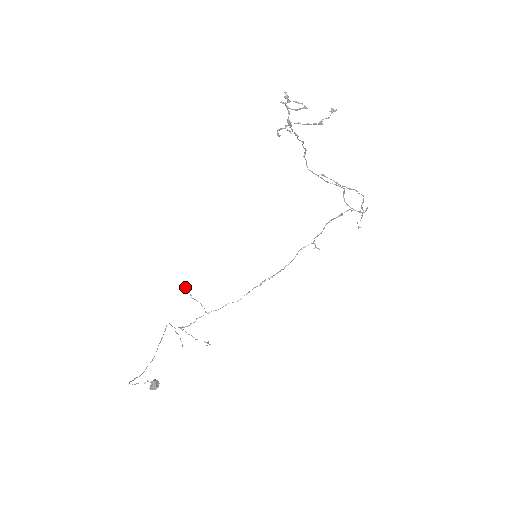
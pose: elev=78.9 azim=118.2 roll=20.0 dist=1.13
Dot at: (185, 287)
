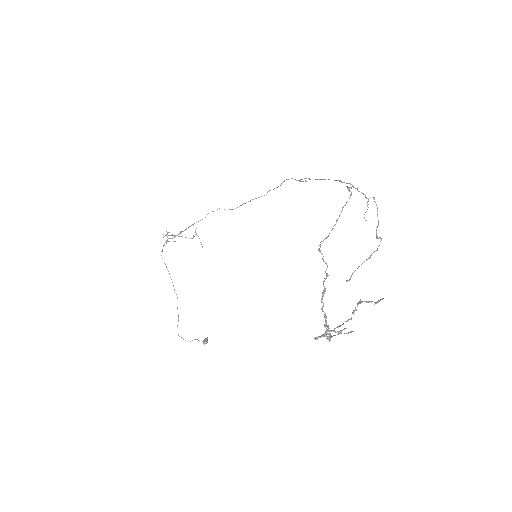
Dot at: occluded
